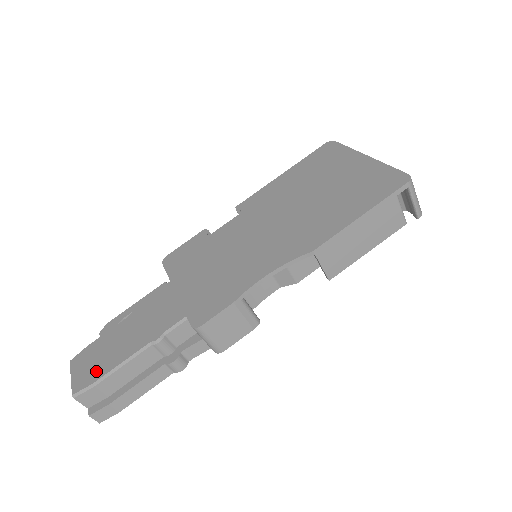
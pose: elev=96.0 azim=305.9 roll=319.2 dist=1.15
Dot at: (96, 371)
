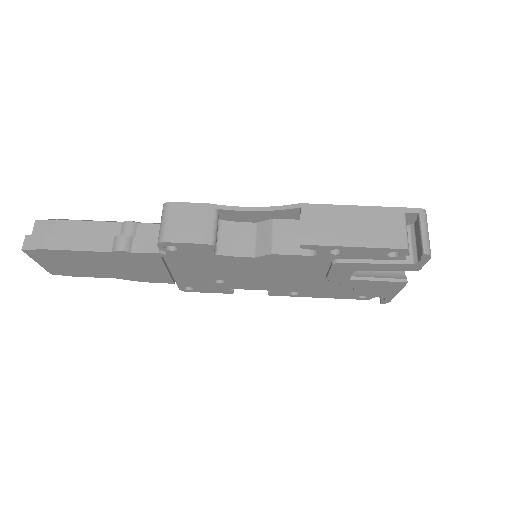
Dot at: occluded
